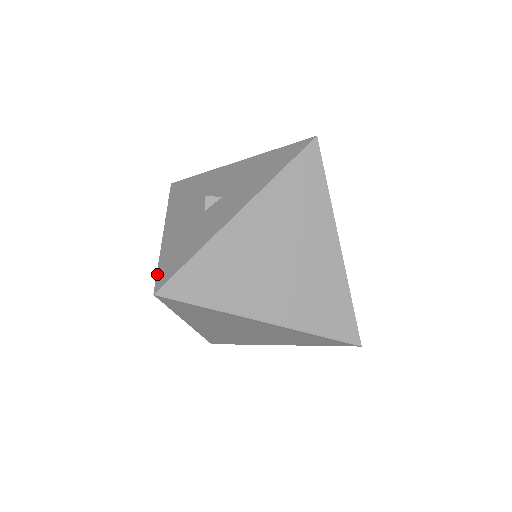
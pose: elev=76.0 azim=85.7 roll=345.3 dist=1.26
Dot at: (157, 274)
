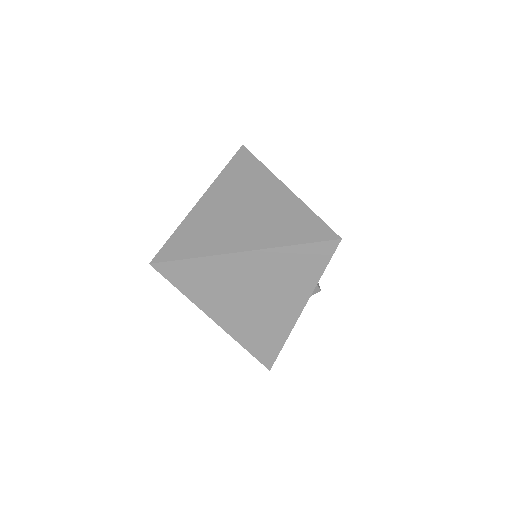
Dot at: occluded
